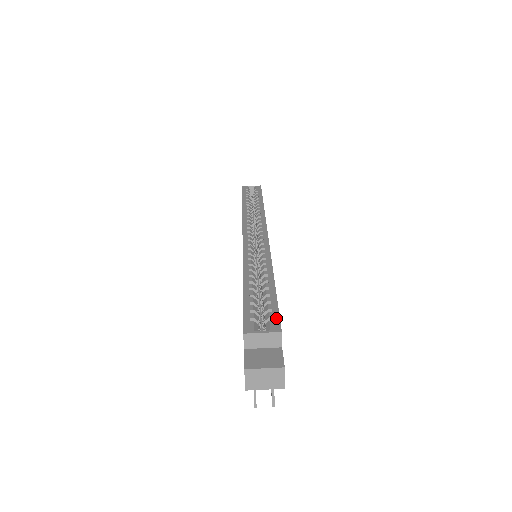
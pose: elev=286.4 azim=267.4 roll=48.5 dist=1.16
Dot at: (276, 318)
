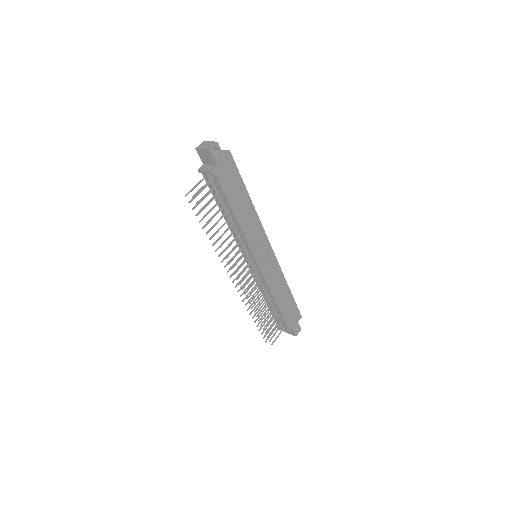
Dot at: (233, 161)
